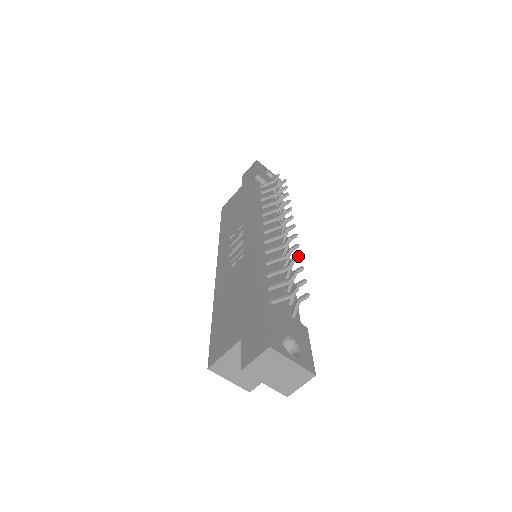
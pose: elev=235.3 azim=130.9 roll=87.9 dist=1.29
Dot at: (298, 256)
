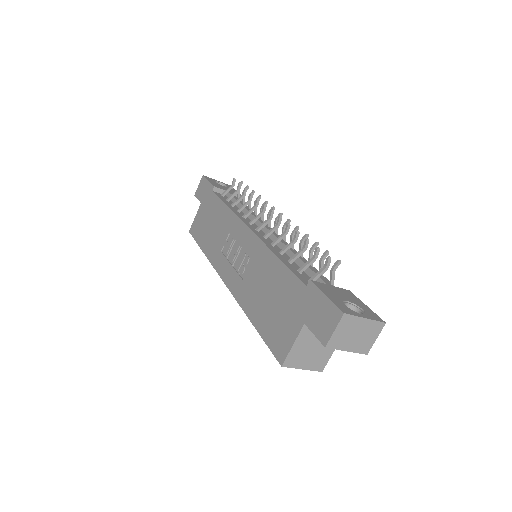
Dot at: (305, 235)
